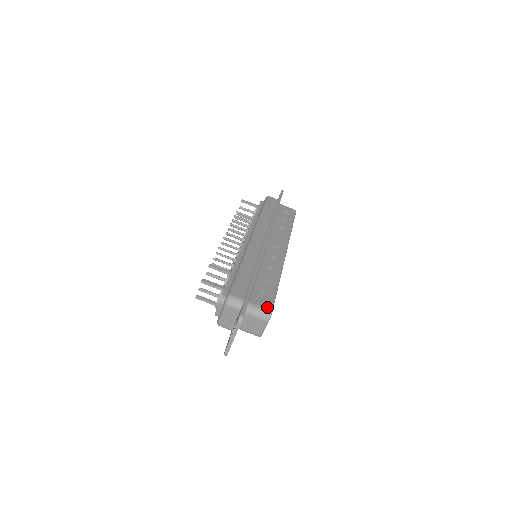
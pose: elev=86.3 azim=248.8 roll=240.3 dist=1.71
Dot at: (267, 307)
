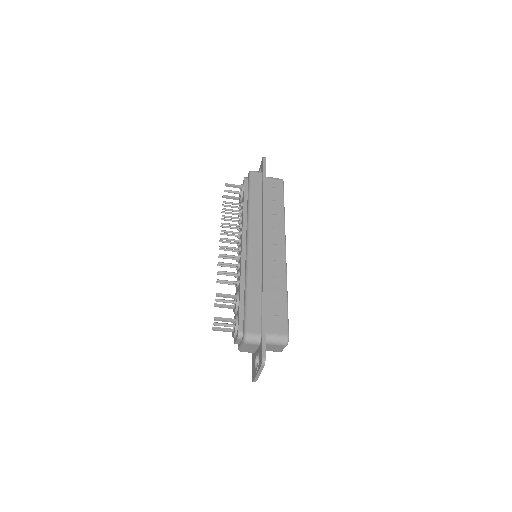
Dot at: (283, 333)
